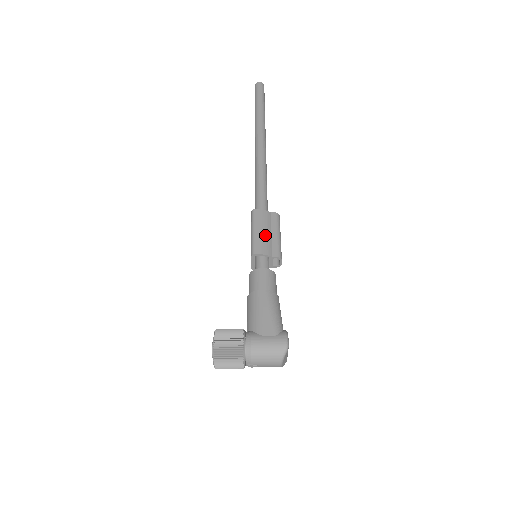
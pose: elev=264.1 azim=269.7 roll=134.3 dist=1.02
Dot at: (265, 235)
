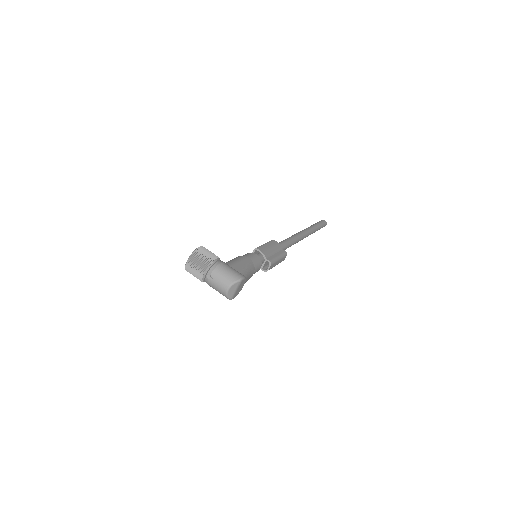
Dot at: (271, 250)
